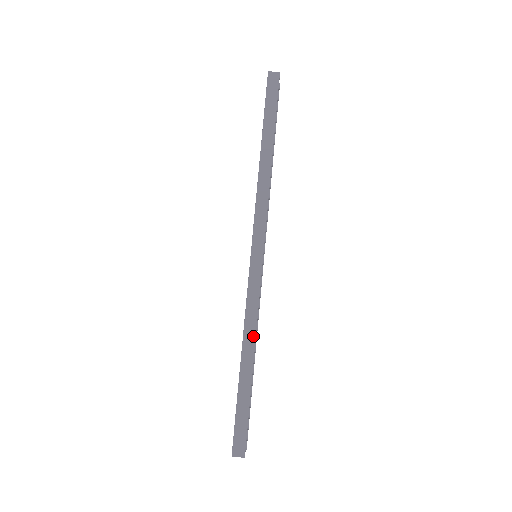
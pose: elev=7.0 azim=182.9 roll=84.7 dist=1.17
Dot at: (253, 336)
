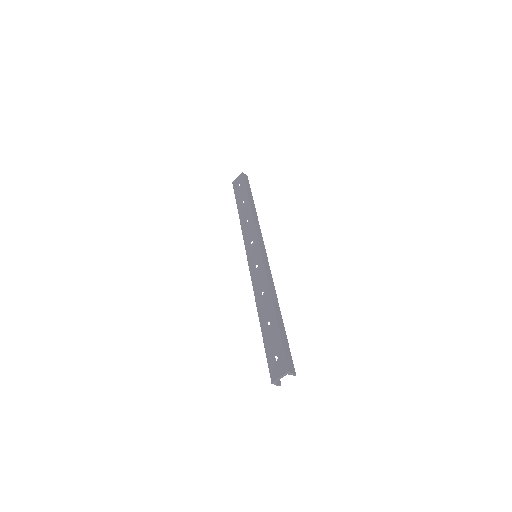
Dot at: (276, 295)
